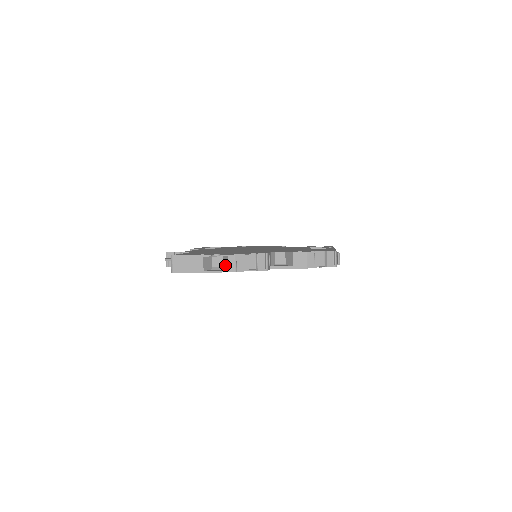
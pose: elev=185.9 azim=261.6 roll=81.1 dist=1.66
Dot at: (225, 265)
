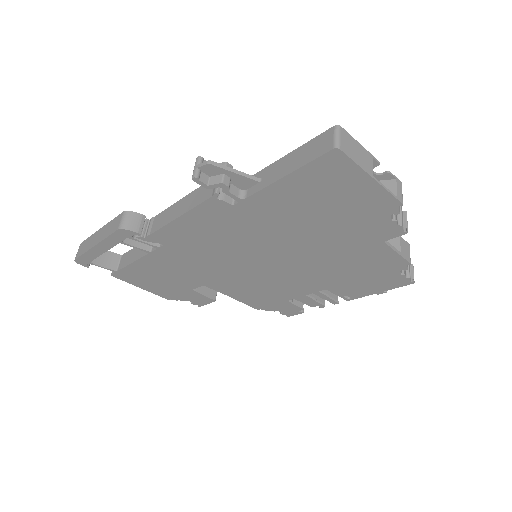
Dot at: occluded
